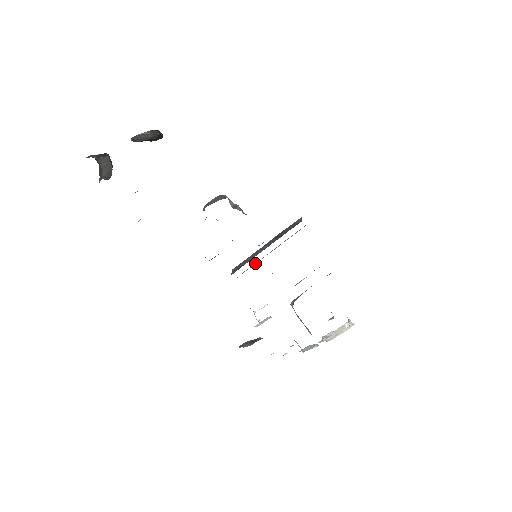
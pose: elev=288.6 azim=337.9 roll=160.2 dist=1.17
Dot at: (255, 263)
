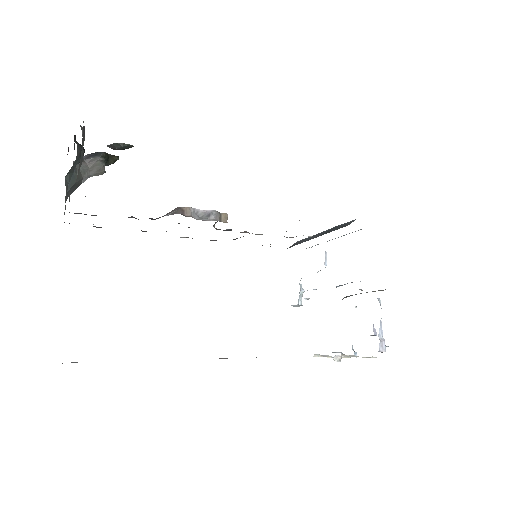
Dot at: (317, 244)
